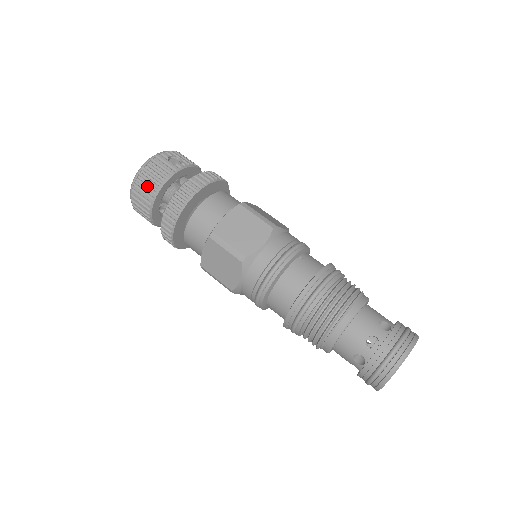
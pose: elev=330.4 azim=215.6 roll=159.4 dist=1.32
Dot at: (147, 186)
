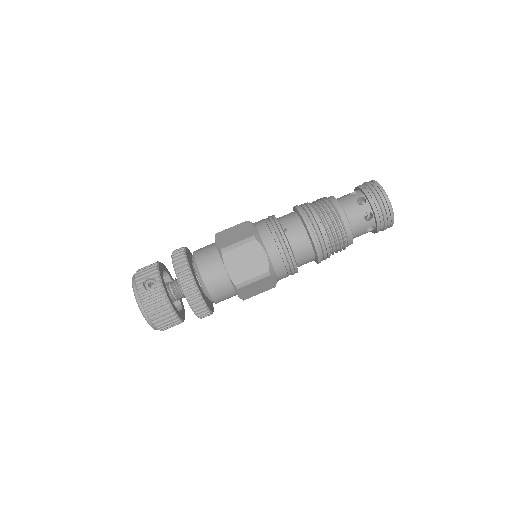
Dot at: (163, 316)
